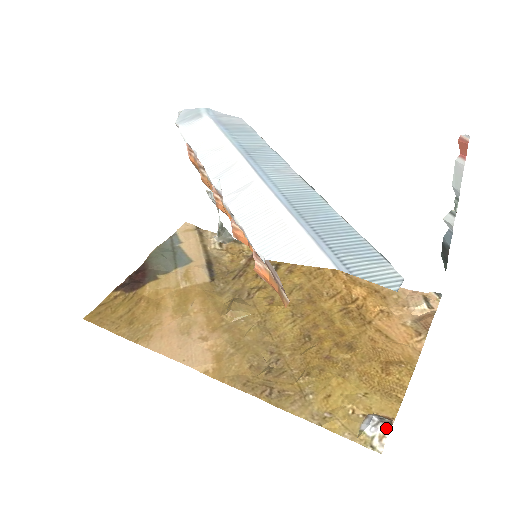
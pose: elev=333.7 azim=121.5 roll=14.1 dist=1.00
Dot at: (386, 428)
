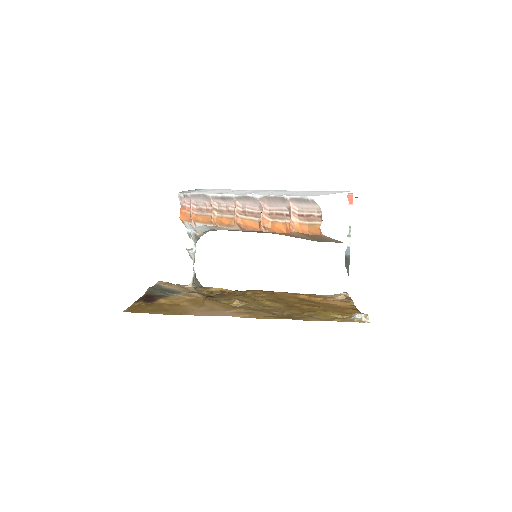
Dot at: occluded
